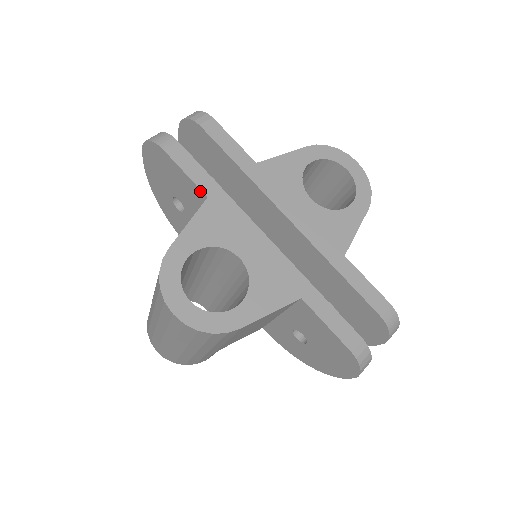
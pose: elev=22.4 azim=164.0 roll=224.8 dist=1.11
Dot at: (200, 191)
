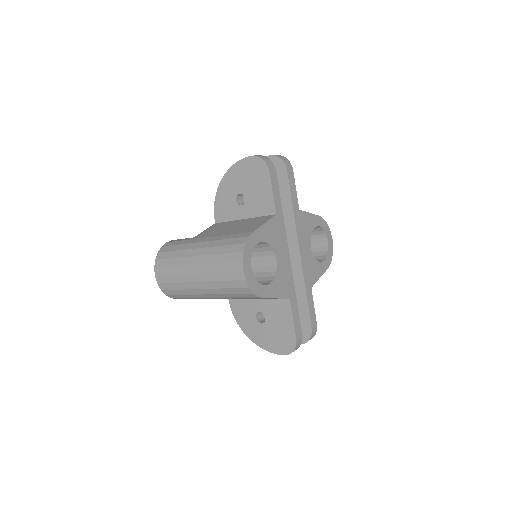
Dot at: (274, 208)
